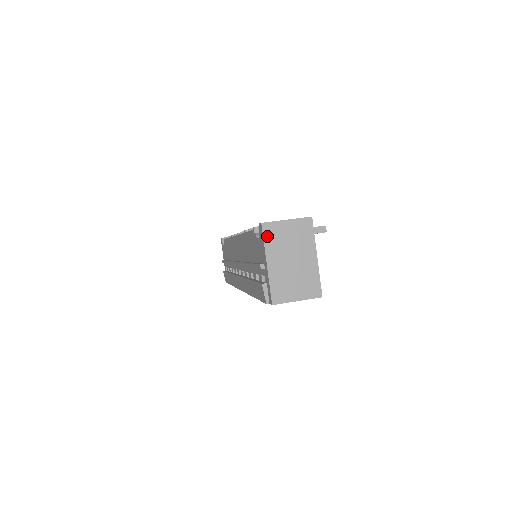
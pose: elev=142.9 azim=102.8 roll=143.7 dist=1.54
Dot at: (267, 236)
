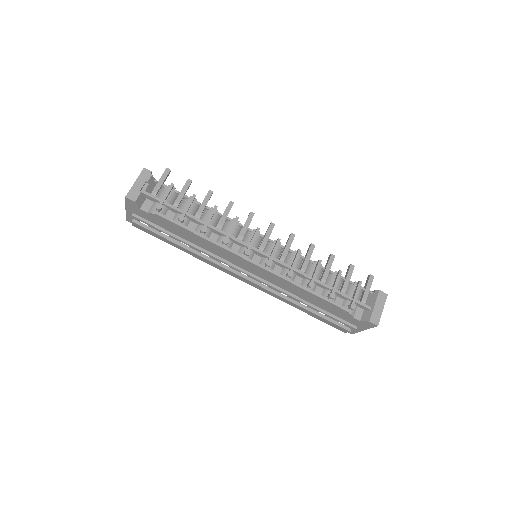
Dot at: occluded
